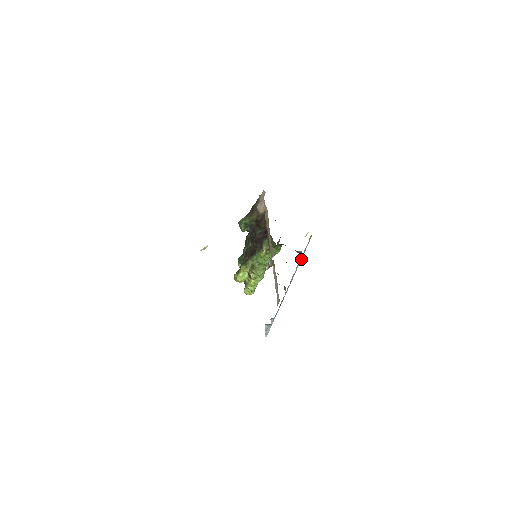
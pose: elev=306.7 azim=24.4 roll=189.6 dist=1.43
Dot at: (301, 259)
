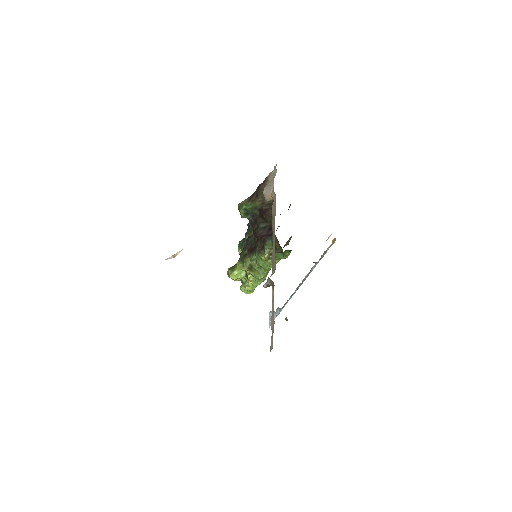
Dot at: occluded
